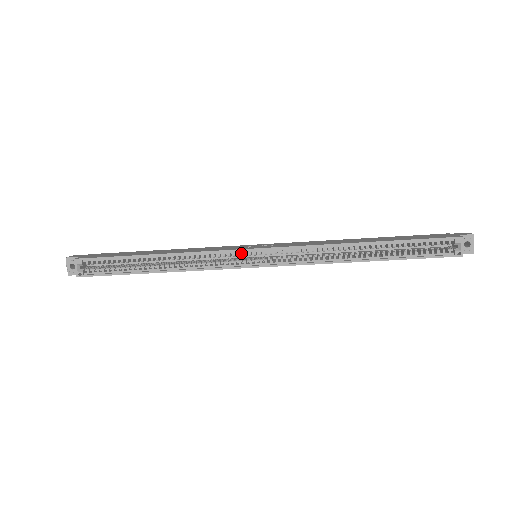
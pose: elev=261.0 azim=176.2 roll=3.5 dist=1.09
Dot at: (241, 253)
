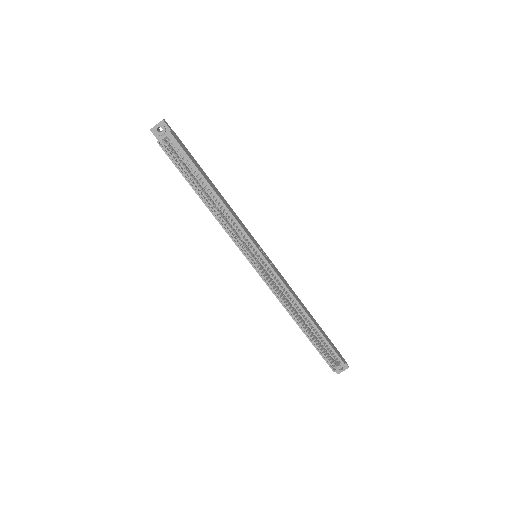
Dot at: (252, 246)
